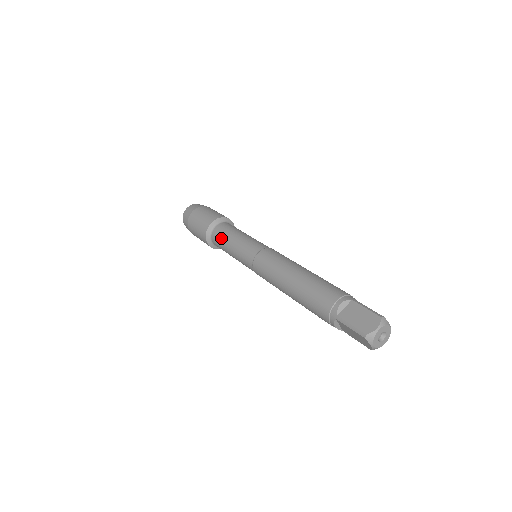
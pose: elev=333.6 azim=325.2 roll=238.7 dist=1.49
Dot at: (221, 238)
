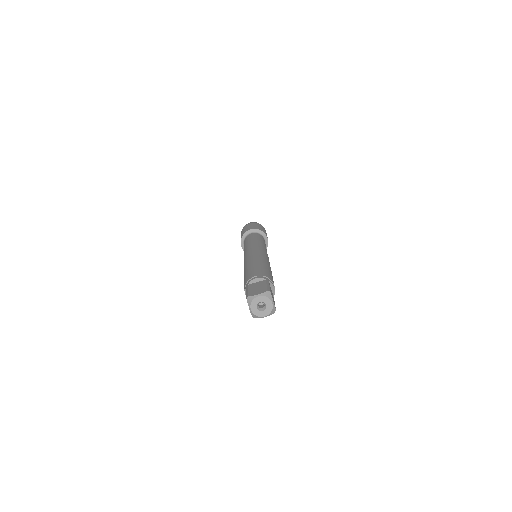
Dot at: (246, 240)
